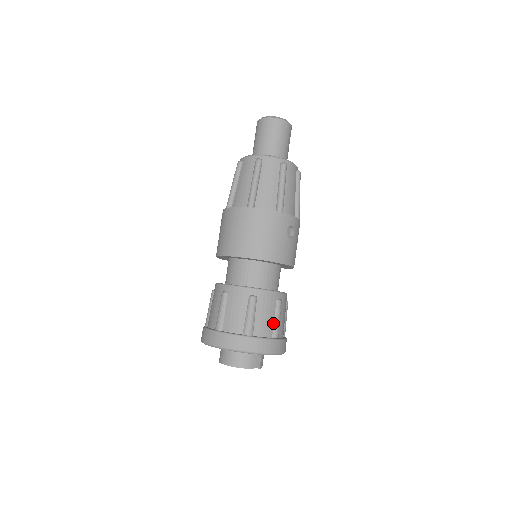
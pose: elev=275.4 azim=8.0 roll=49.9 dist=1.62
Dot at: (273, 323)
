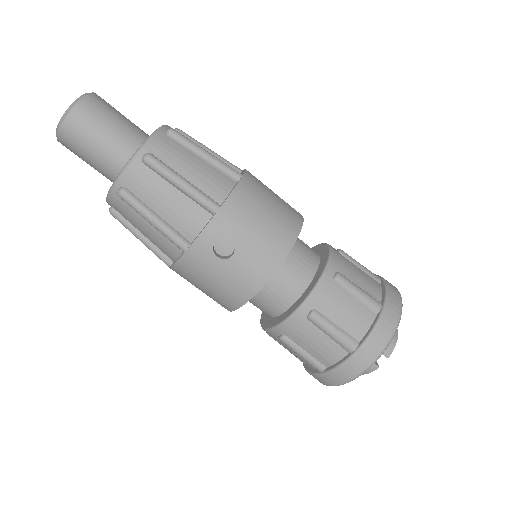
Dot at: (332, 340)
